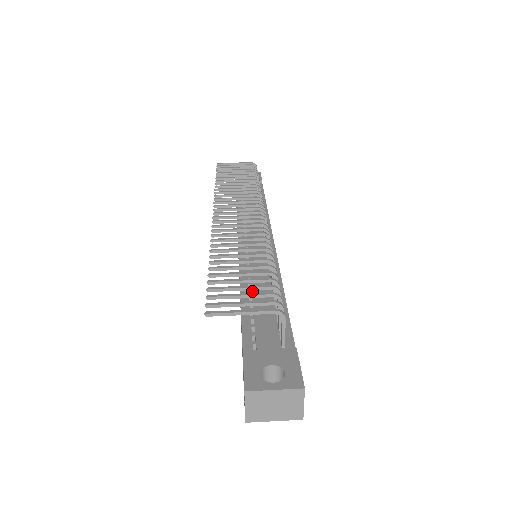
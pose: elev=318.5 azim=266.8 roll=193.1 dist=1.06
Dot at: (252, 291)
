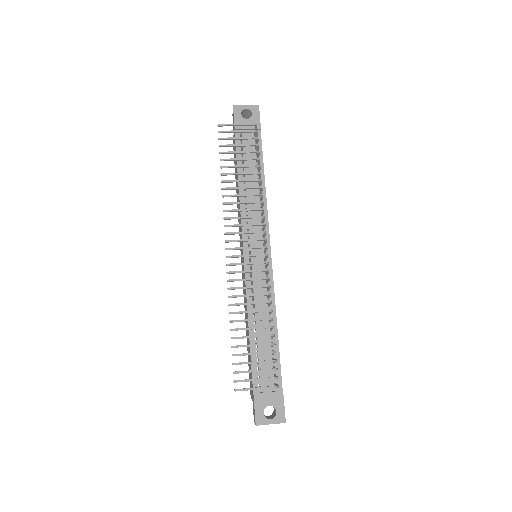
Dot at: occluded
